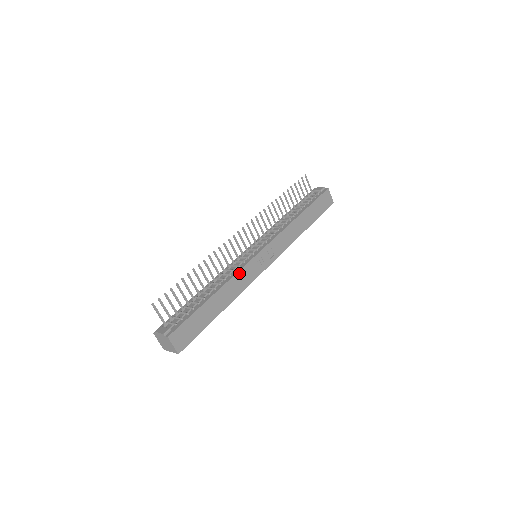
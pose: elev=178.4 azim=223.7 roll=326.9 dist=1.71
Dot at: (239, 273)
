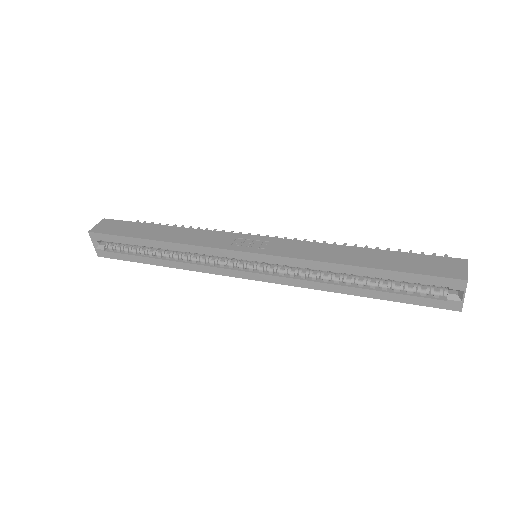
Dot at: (209, 232)
